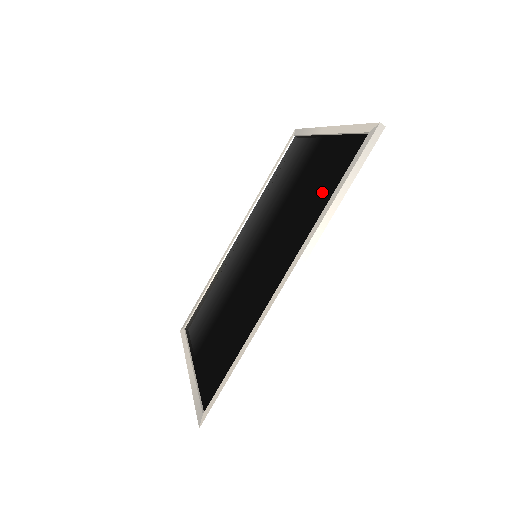
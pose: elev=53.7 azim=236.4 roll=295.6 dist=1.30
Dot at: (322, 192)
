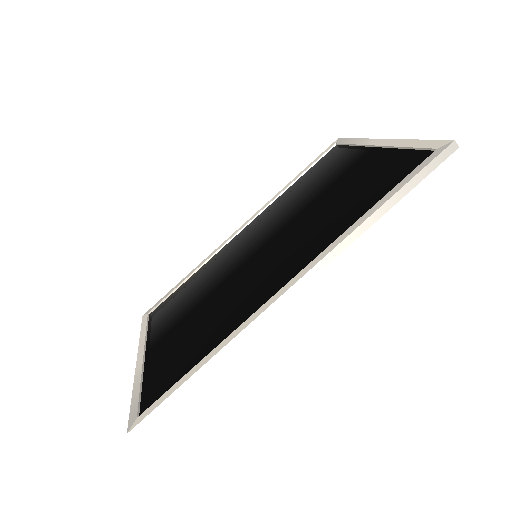
Dot at: (359, 202)
